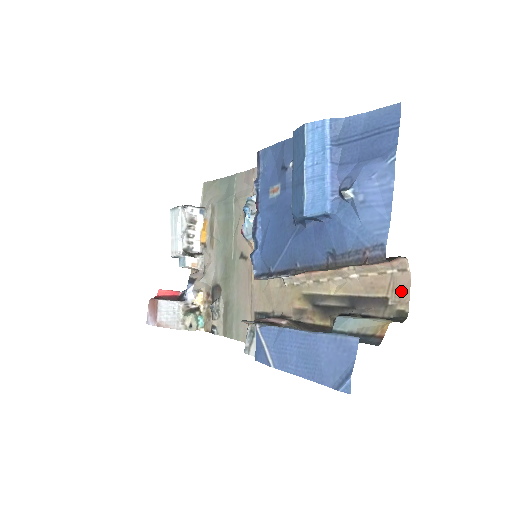
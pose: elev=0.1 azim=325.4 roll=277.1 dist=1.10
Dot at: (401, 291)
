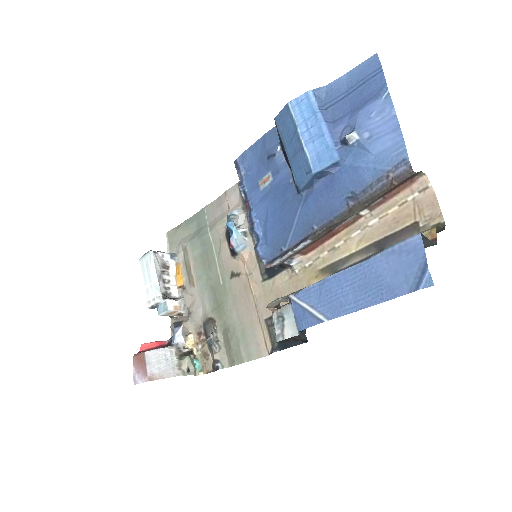
Dot at: (429, 208)
